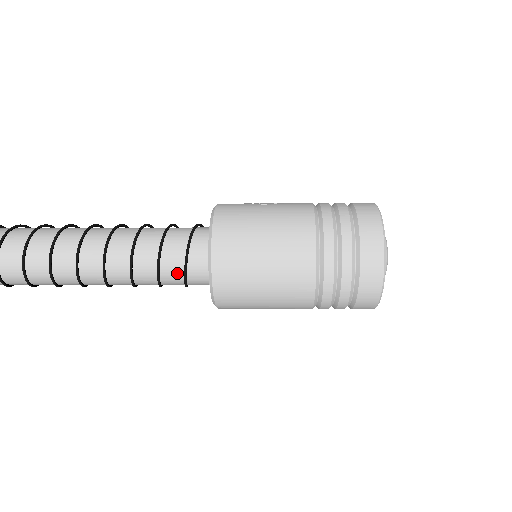
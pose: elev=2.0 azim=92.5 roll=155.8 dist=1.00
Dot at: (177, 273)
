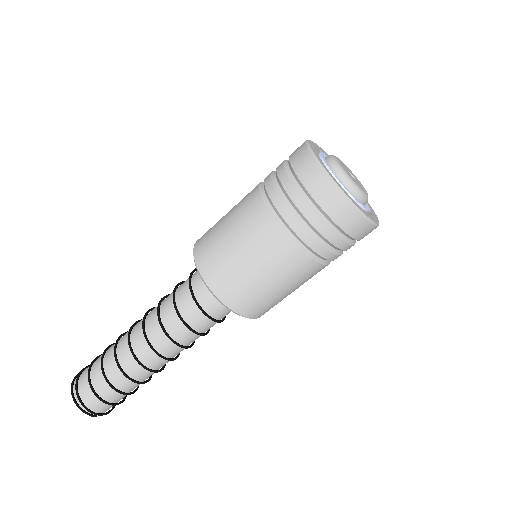
Dot at: occluded
